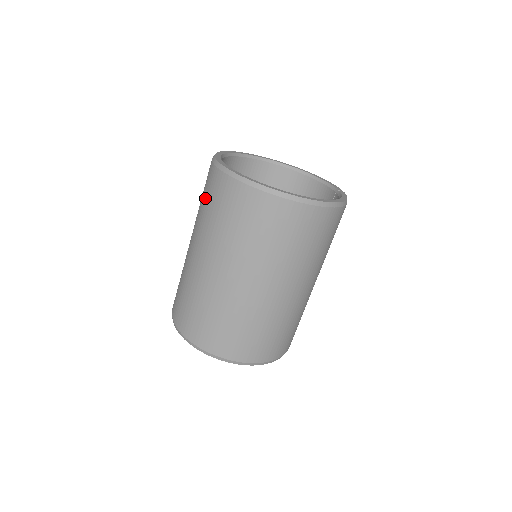
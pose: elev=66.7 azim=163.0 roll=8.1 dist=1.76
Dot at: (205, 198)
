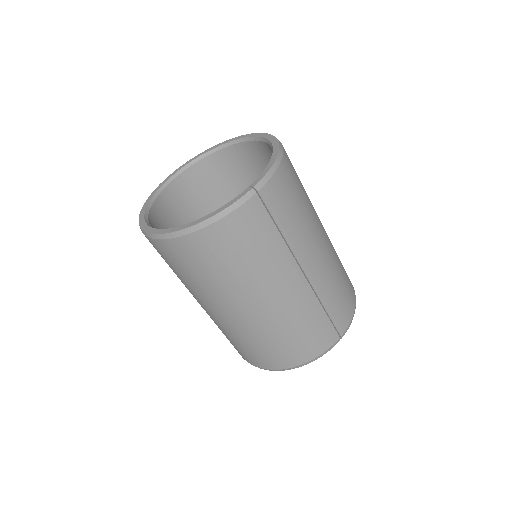
Dot at: occluded
